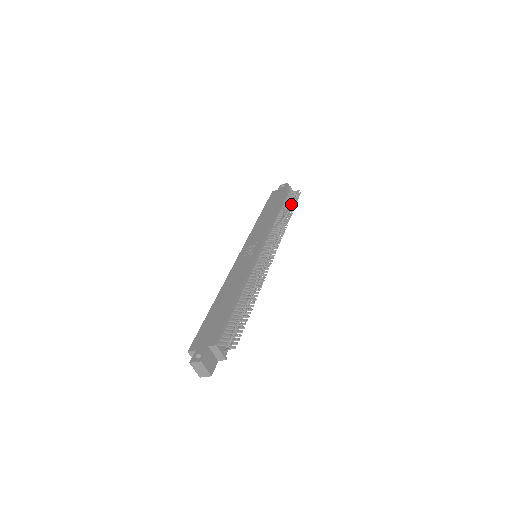
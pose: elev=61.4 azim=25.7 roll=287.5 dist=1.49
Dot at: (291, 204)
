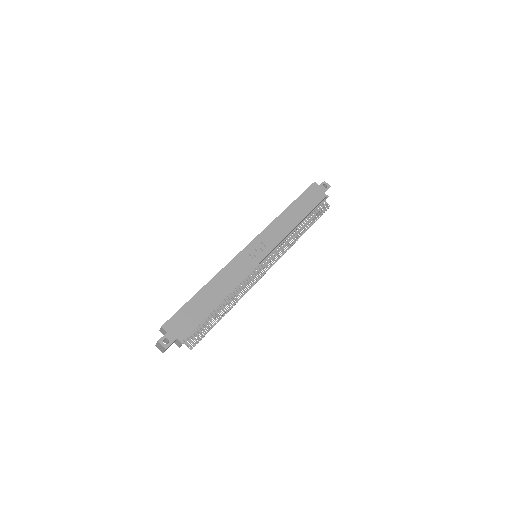
Dot at: occluded
